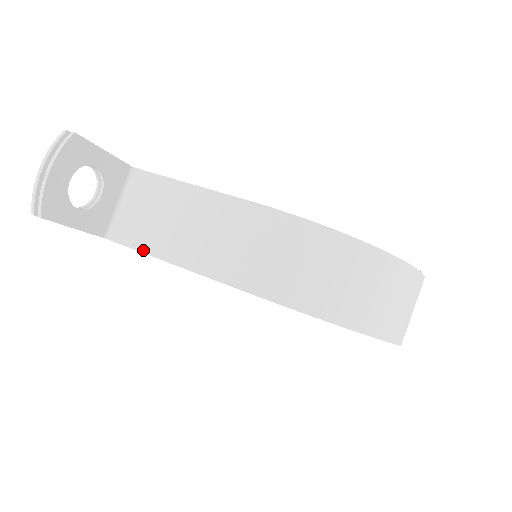
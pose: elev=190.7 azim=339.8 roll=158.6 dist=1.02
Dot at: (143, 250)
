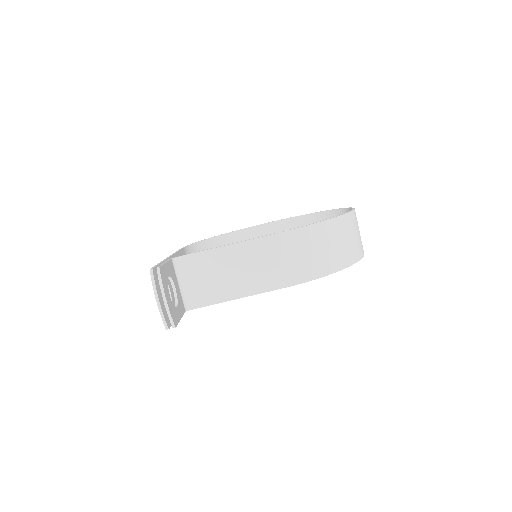
Dot at: (218, 302)
